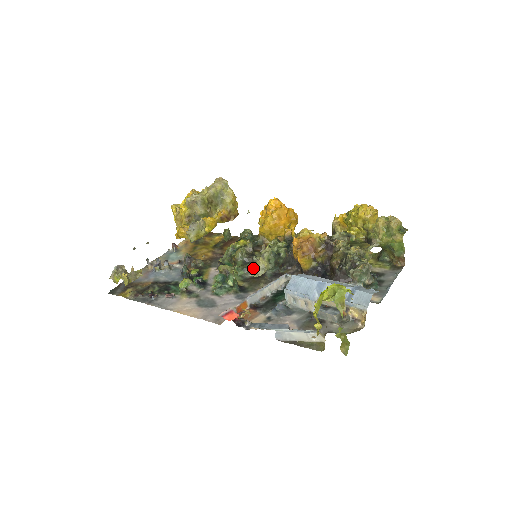
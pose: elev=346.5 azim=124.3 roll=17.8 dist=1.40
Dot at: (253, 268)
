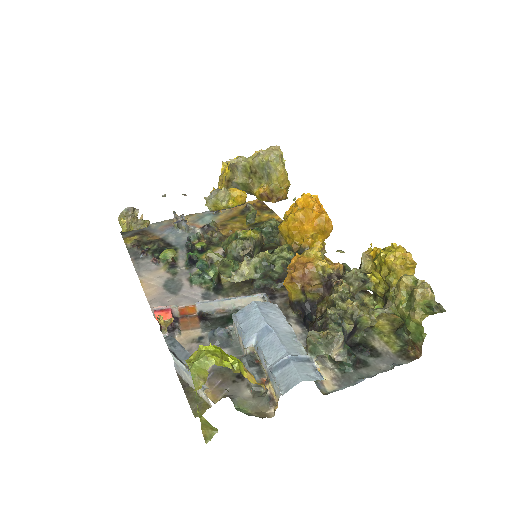
Dot at: occluded
